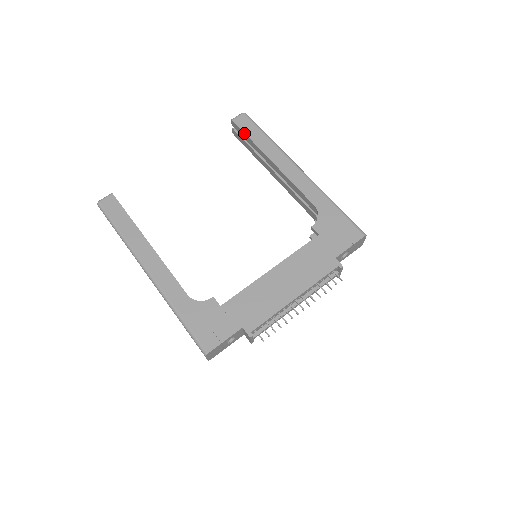
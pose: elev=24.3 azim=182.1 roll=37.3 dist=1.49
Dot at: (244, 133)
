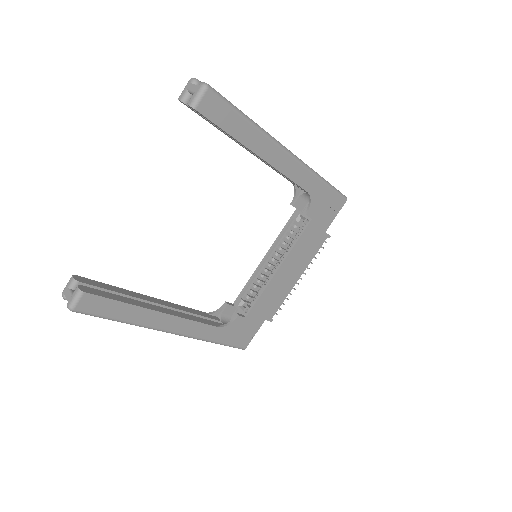
Dot at: (217, 126)
